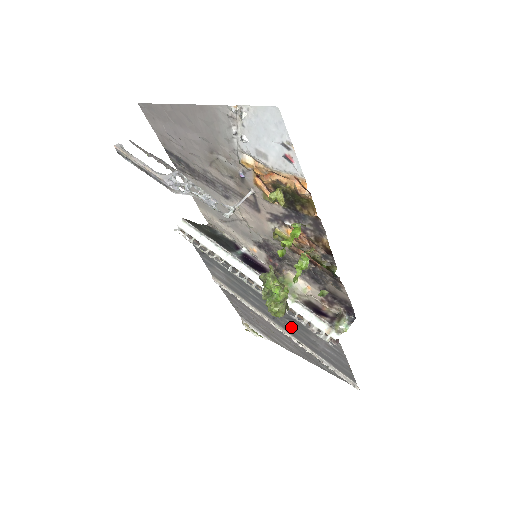
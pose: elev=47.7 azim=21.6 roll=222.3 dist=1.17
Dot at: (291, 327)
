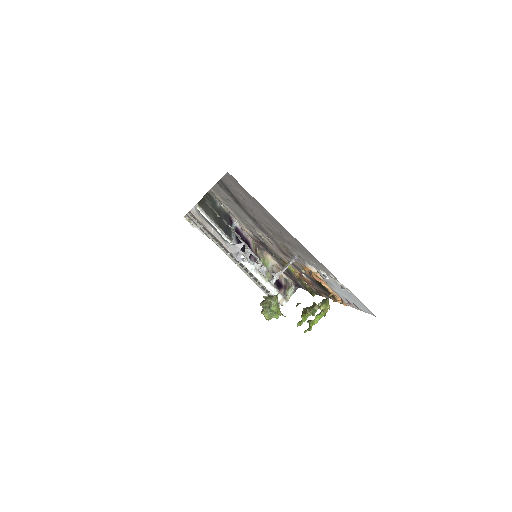
Dot at: occluded
